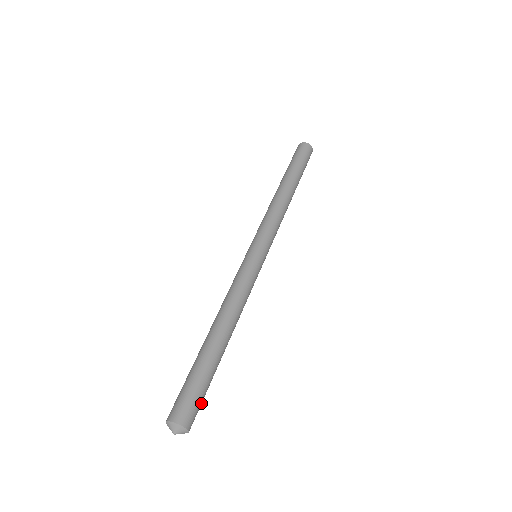
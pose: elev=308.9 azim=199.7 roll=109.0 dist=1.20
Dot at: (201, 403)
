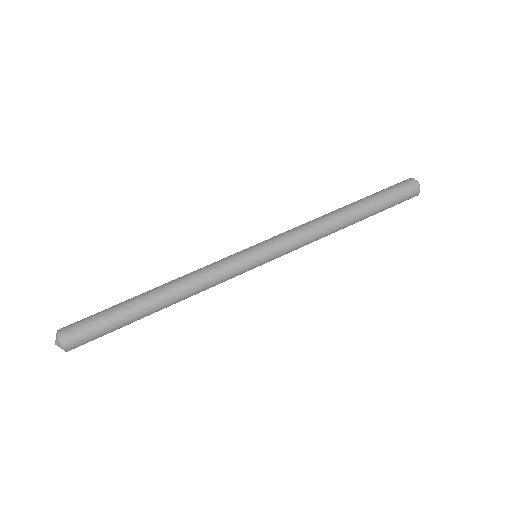
Dot at: (92, 336)
